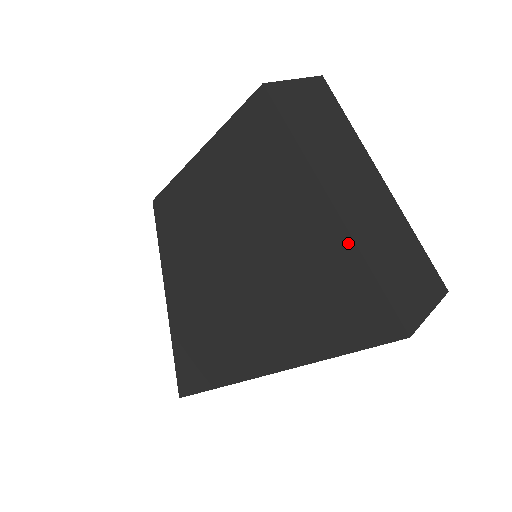
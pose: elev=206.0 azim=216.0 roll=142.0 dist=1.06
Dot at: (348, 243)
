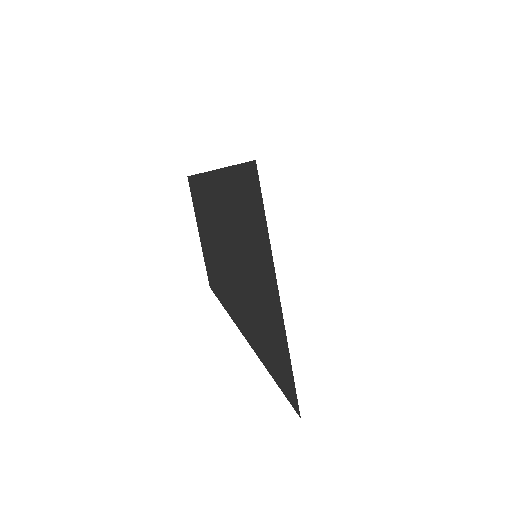
Dot at: (226, 171)
